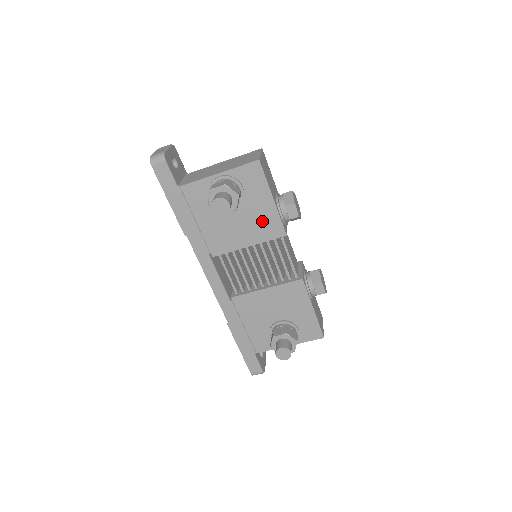
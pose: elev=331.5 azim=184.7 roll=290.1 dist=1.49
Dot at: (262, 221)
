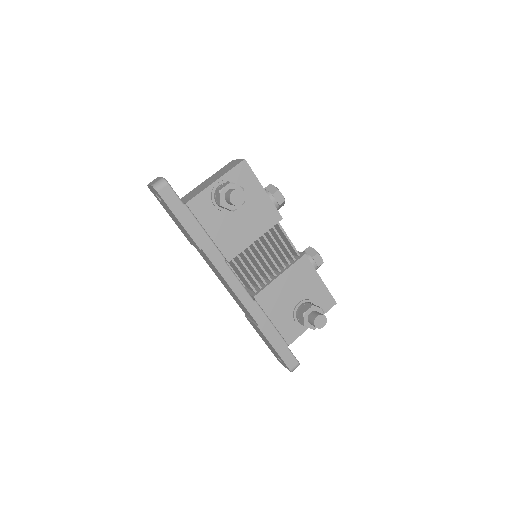
Dot at: (261, 212)
